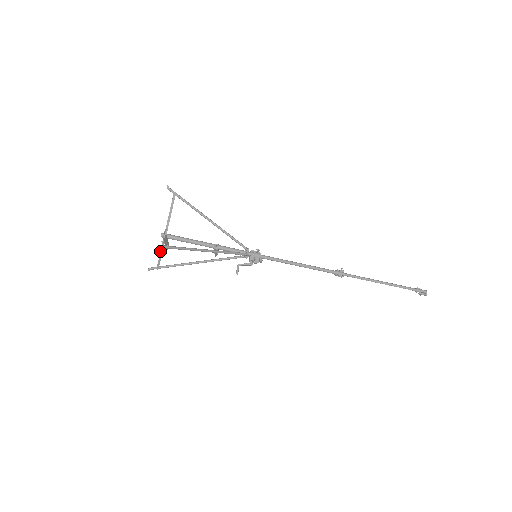
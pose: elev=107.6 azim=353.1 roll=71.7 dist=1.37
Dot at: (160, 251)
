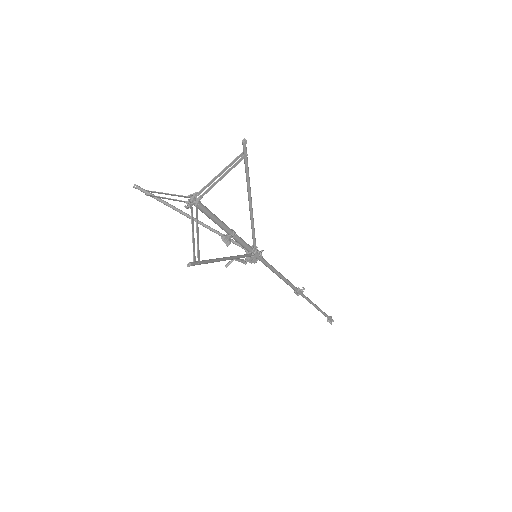
Dot at: occluded
